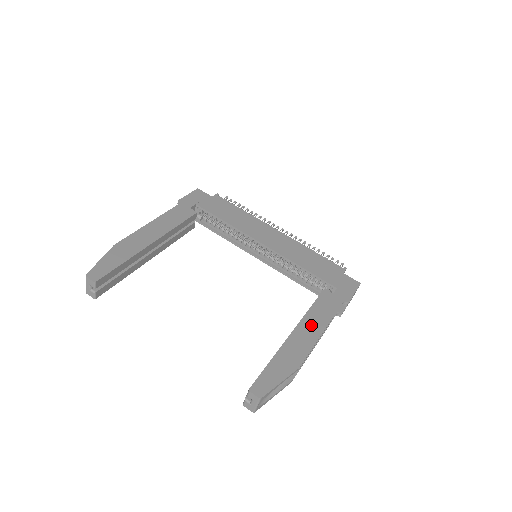
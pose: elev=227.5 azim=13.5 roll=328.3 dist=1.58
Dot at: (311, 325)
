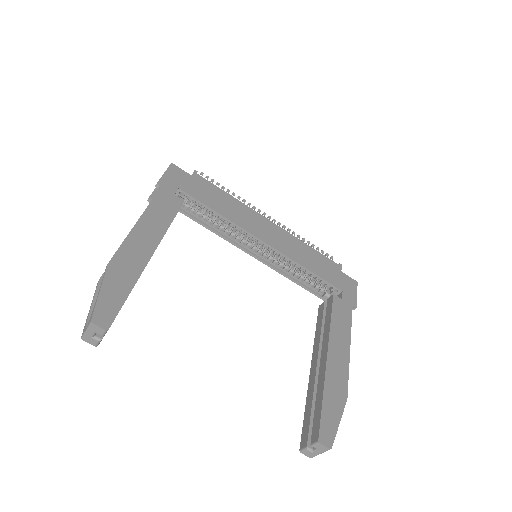
Dot at: (339, 343)
